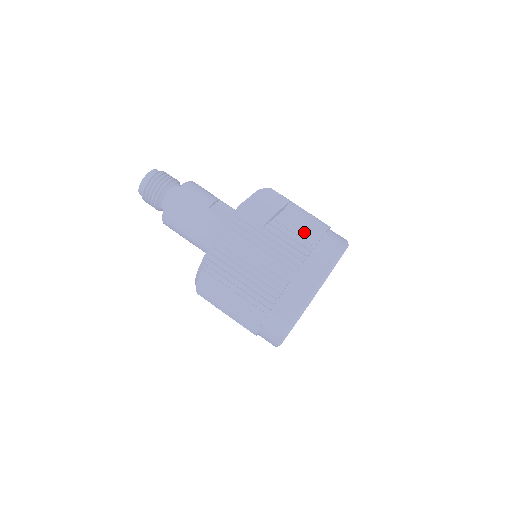
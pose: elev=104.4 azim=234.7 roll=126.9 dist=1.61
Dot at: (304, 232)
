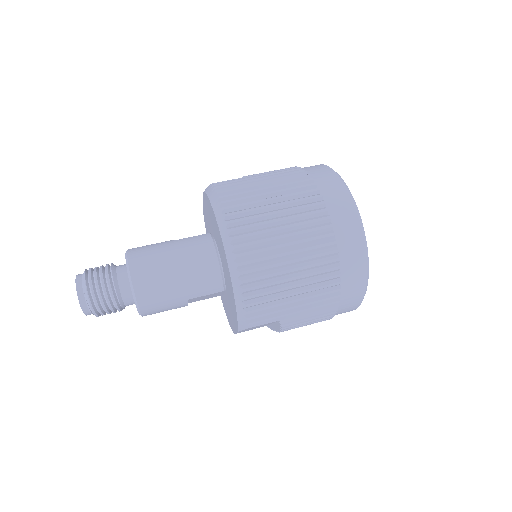
Dot at: occluded
